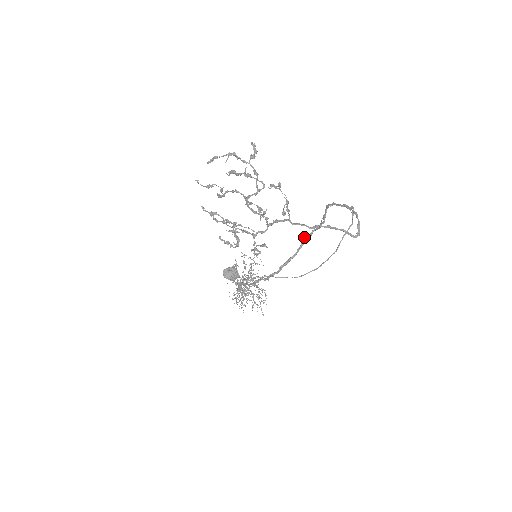
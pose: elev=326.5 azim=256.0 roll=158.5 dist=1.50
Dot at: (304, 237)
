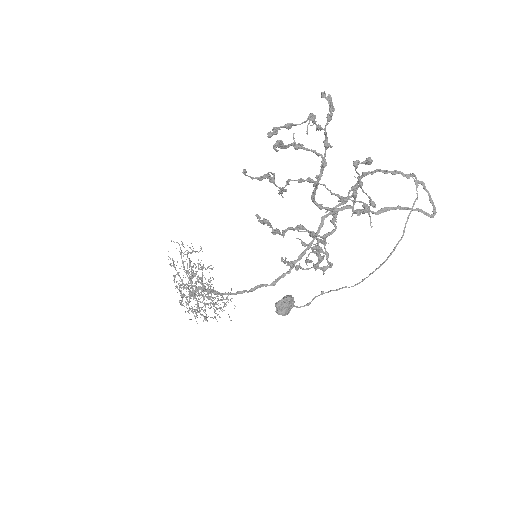
Dot at: (321, 218)
